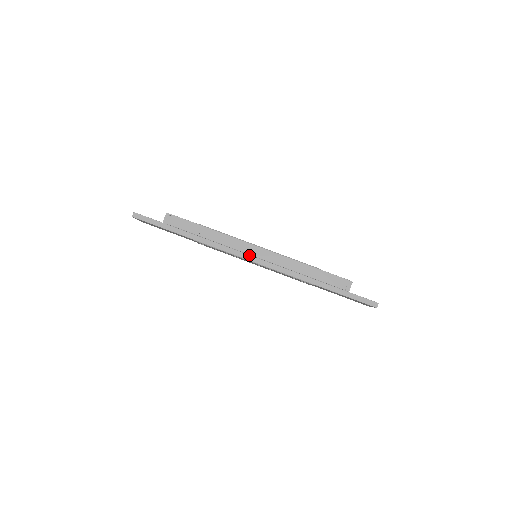
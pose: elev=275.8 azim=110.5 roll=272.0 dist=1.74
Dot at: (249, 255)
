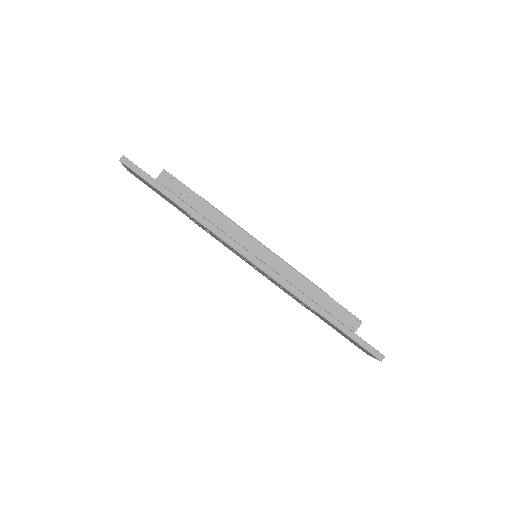
Dot at: (250, 253)
